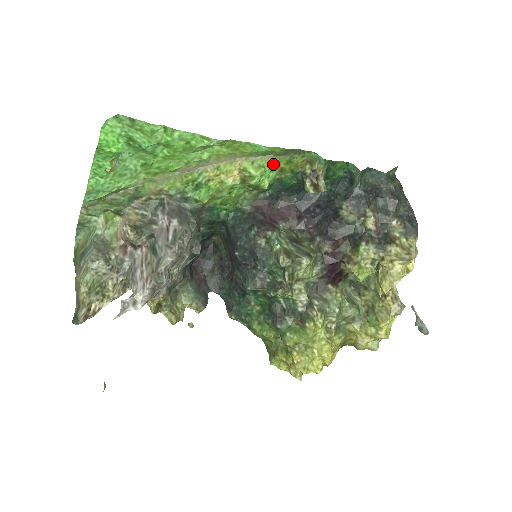
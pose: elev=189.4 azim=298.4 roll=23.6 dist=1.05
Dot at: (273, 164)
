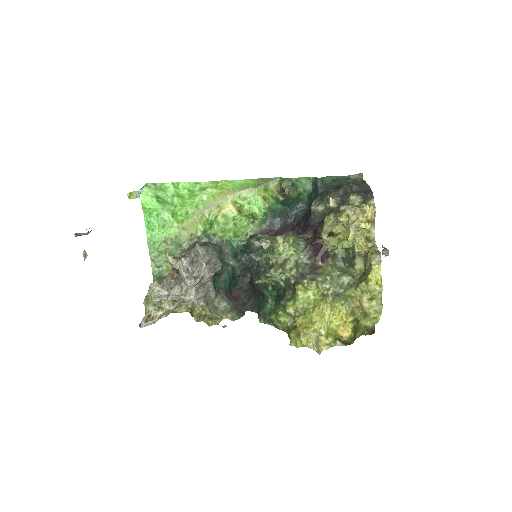
Dot at: (255, 194)
